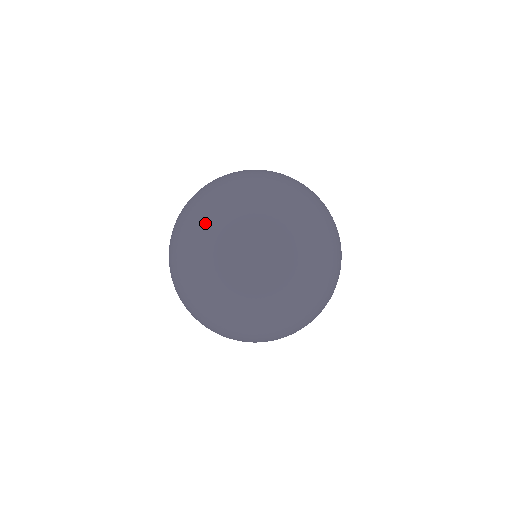
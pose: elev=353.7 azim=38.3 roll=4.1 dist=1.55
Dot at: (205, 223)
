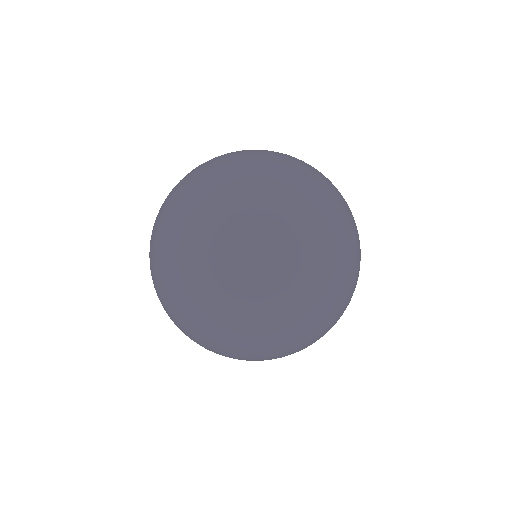
Dot at: (227, 171)
